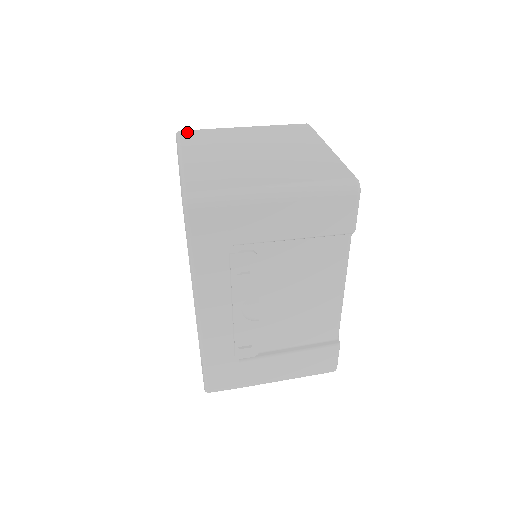
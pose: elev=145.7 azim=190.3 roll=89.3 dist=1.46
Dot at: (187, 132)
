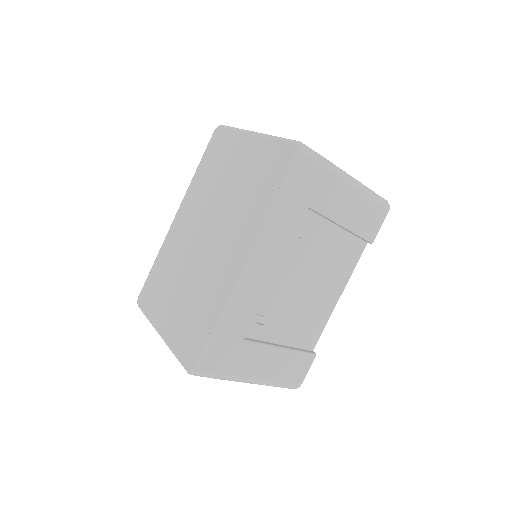
Dot at: occluded
